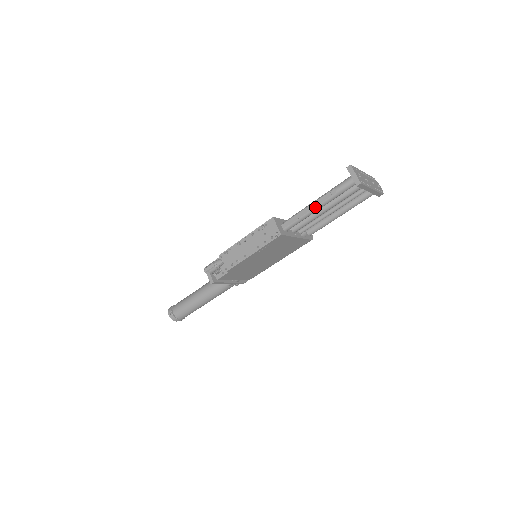
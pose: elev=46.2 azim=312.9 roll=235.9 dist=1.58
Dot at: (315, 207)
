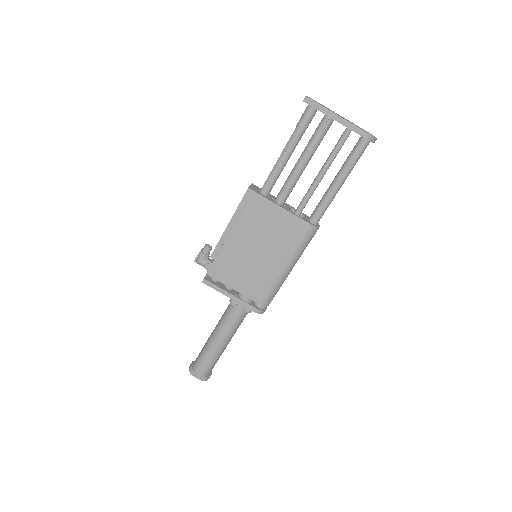
Dot at: (282, 153)
